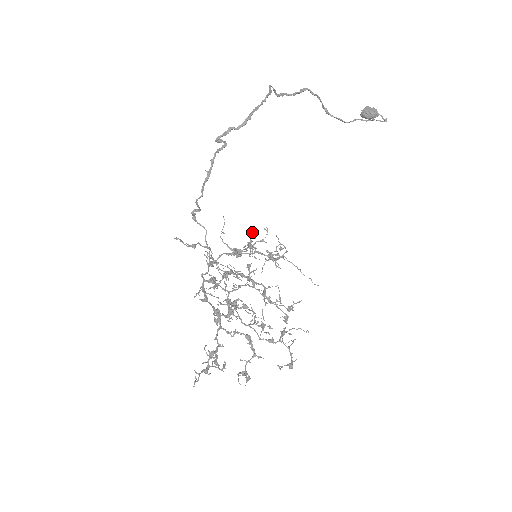
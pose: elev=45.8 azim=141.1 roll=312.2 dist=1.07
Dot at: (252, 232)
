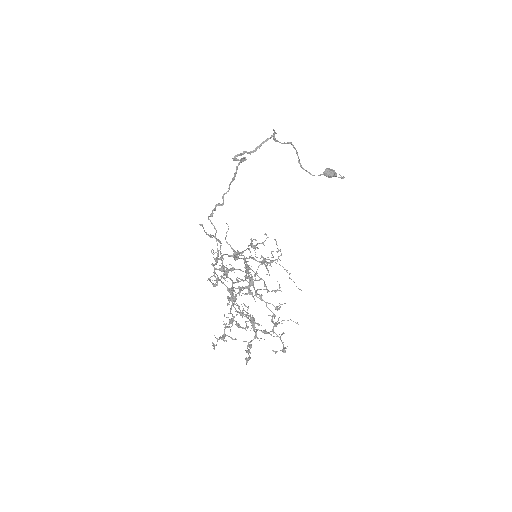
Dot at: (251, 239)
